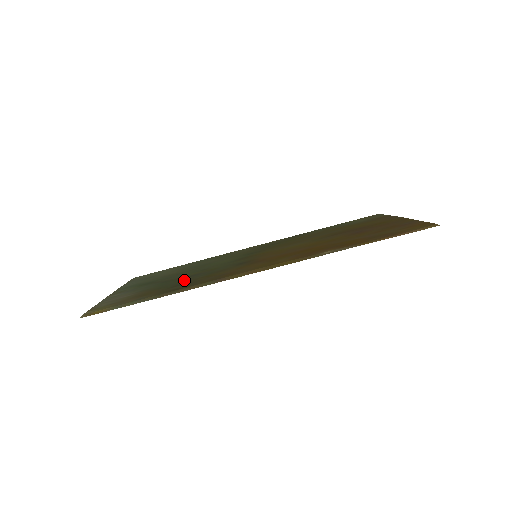
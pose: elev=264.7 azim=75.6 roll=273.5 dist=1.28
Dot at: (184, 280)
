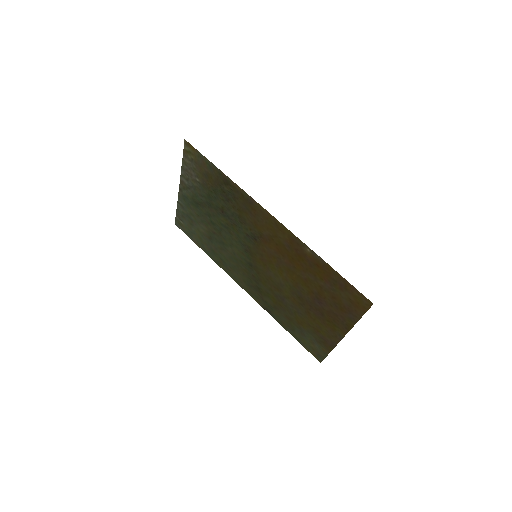
Dot at: (225, 204)
